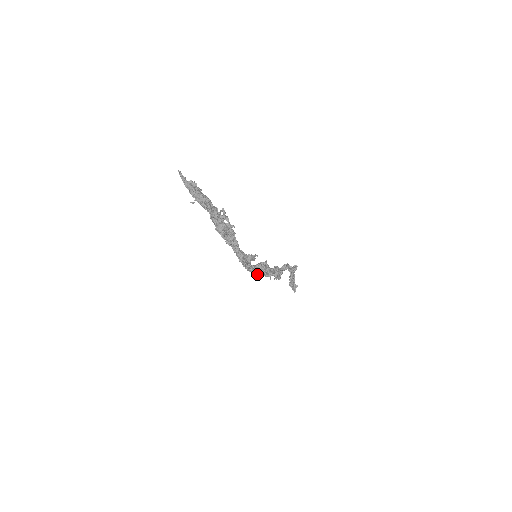
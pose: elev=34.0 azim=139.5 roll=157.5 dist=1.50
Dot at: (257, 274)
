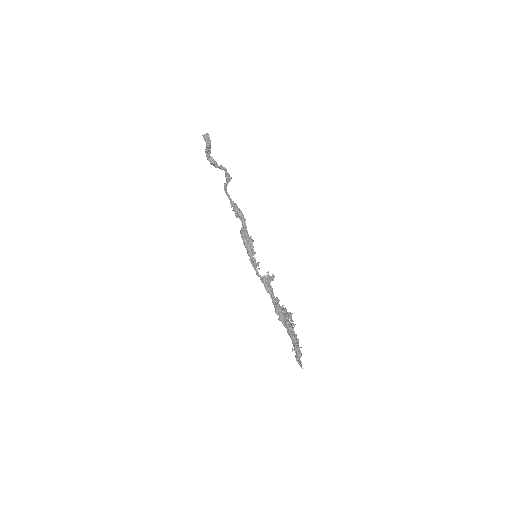
Dot at: occluded
